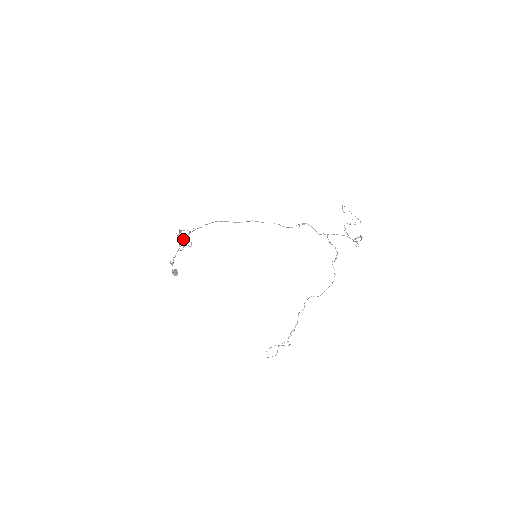
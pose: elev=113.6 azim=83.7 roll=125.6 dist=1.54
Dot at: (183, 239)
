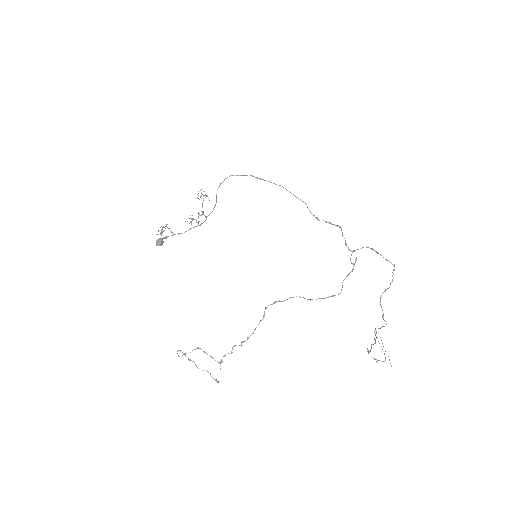
Dot at: occluded
